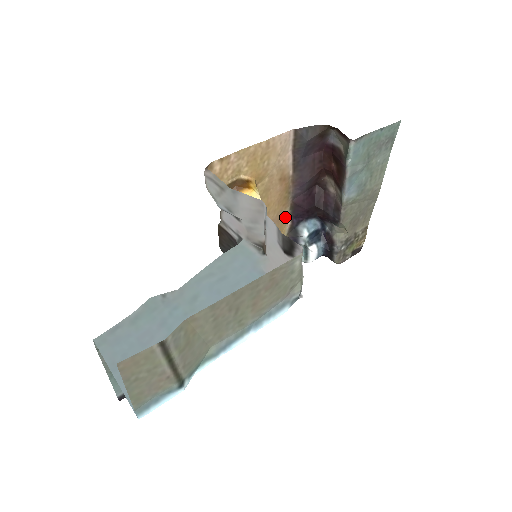
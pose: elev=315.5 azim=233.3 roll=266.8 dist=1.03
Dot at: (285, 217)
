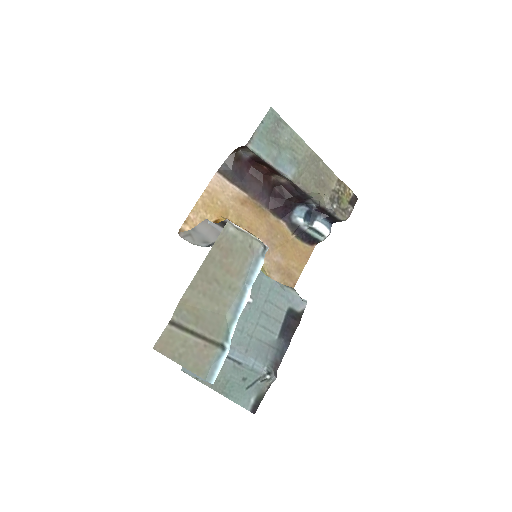
Dot at: (276, 223)
